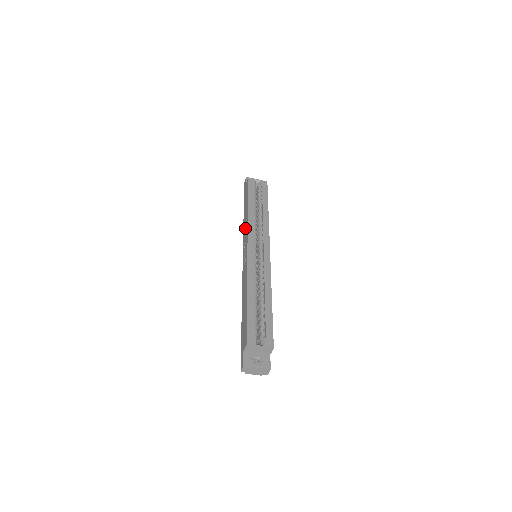
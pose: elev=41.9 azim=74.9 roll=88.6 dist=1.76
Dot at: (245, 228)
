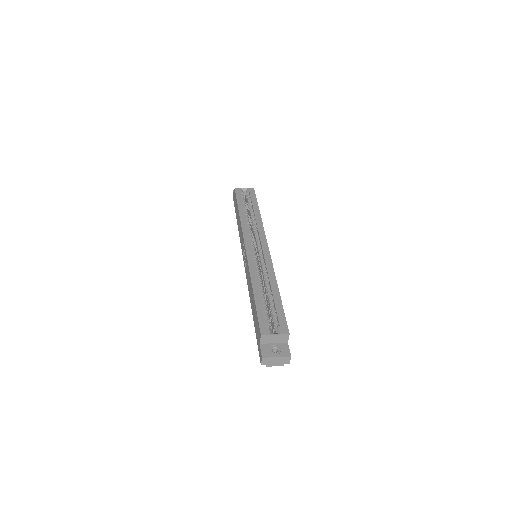
Dot at: (240, 233)
